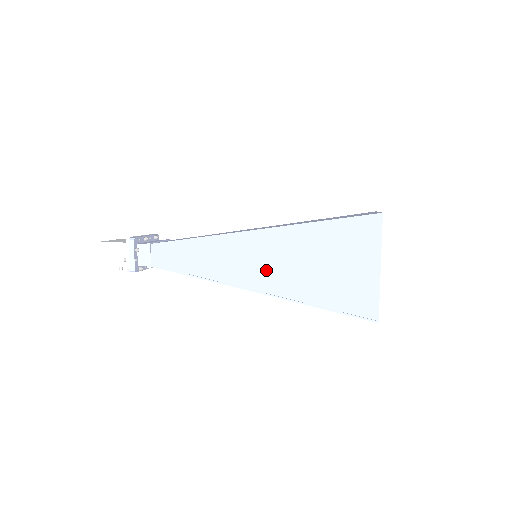
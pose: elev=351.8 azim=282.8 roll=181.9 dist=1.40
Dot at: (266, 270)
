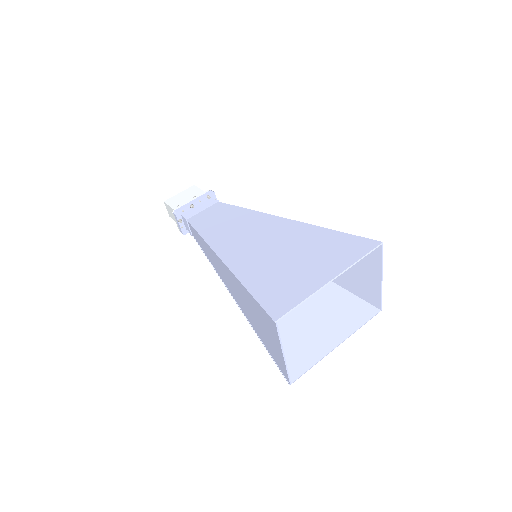
Dot at: (235, 292)
